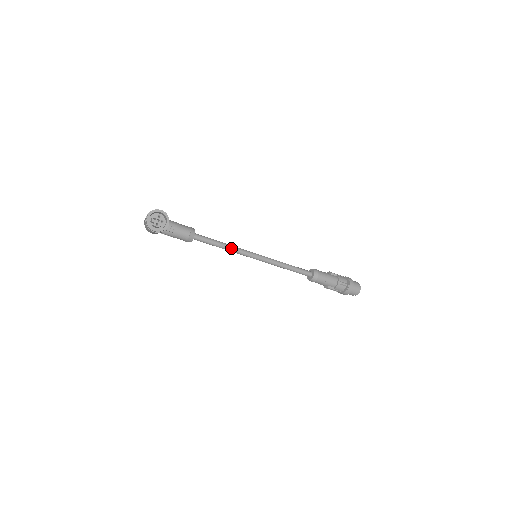
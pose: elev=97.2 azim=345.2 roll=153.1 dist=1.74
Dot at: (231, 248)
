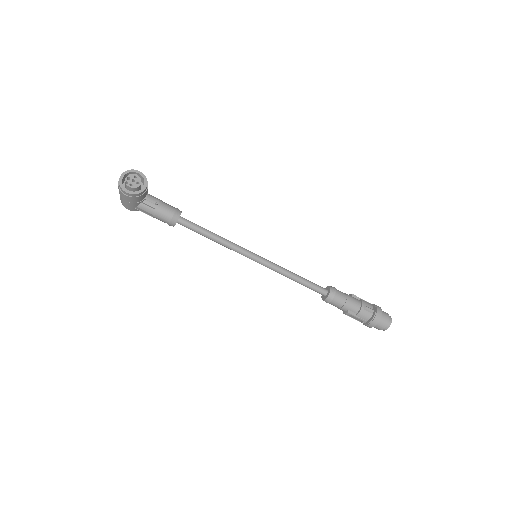
Dot at: (225, 241)
